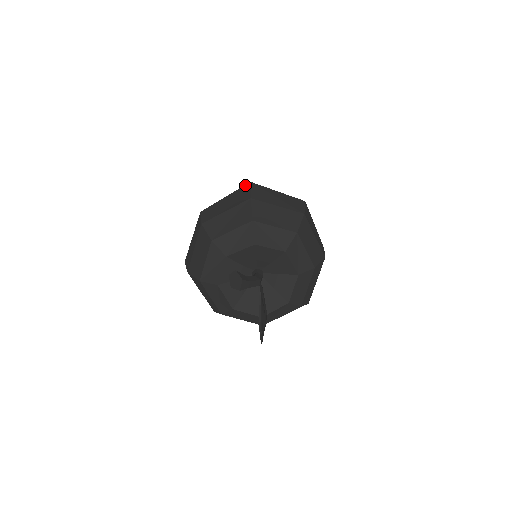
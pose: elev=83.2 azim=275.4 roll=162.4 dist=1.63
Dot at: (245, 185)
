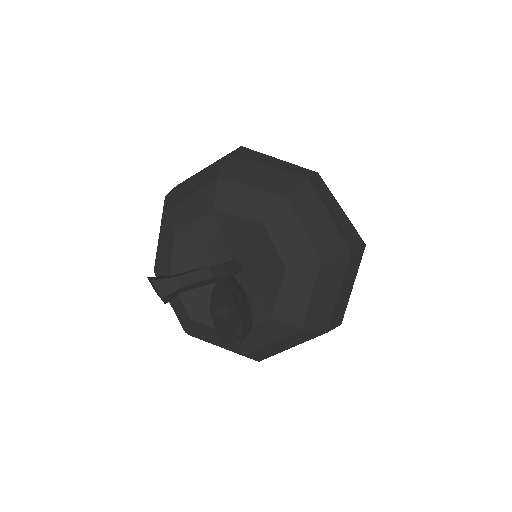
Dot at: occluded
